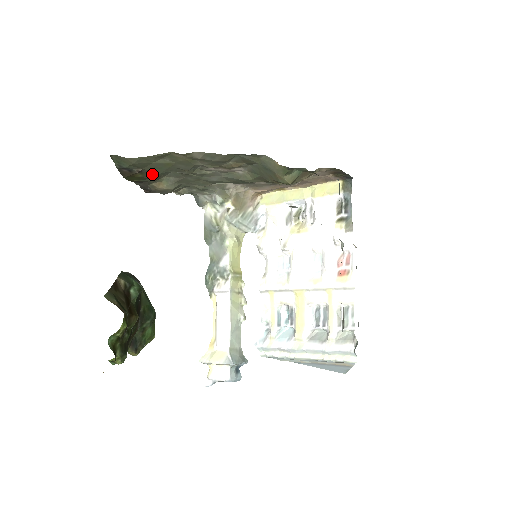
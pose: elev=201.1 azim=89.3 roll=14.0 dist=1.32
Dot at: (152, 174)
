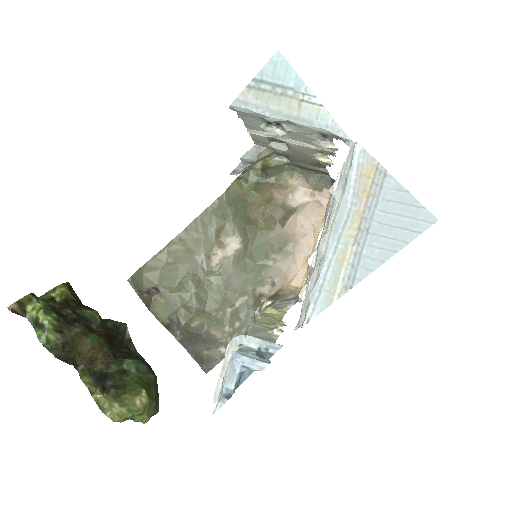
Dot at: (173, 297)
